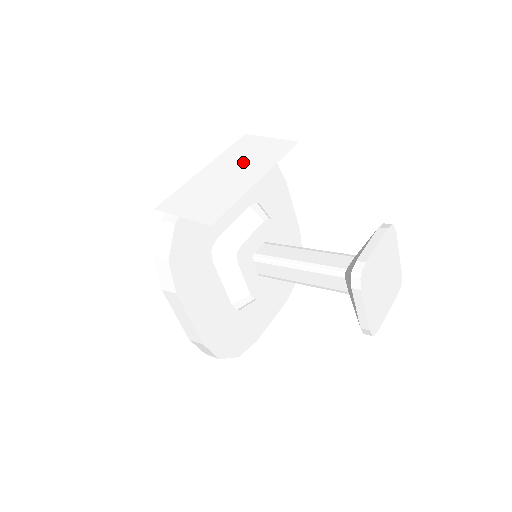
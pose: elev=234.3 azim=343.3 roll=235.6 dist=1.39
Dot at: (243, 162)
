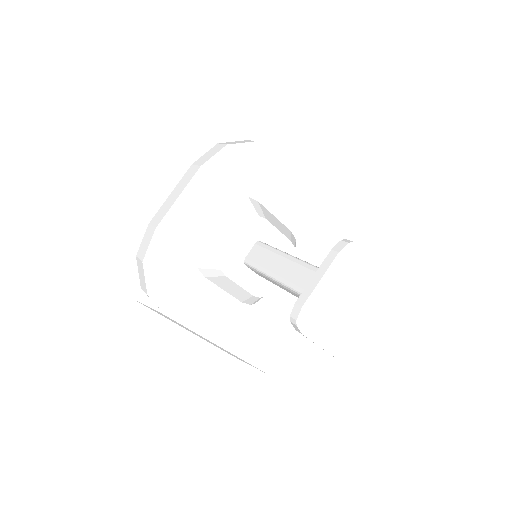
Dot at: occluded
